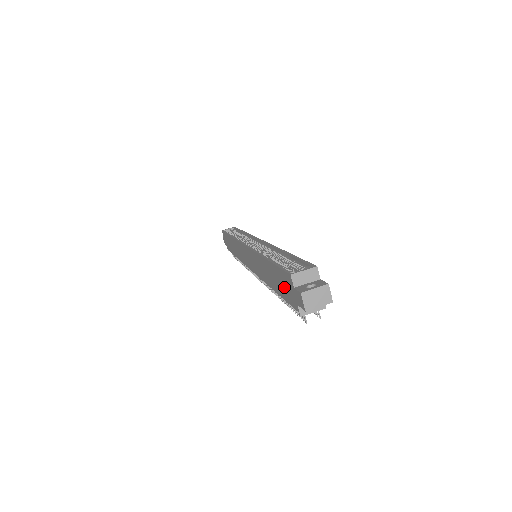
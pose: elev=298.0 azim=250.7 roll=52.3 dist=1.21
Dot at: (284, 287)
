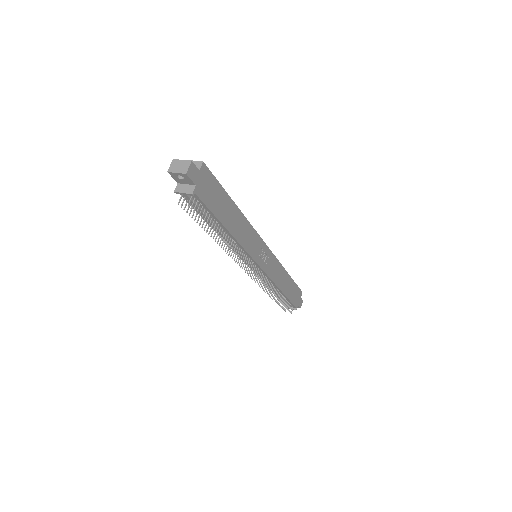
Dot at: occluded
